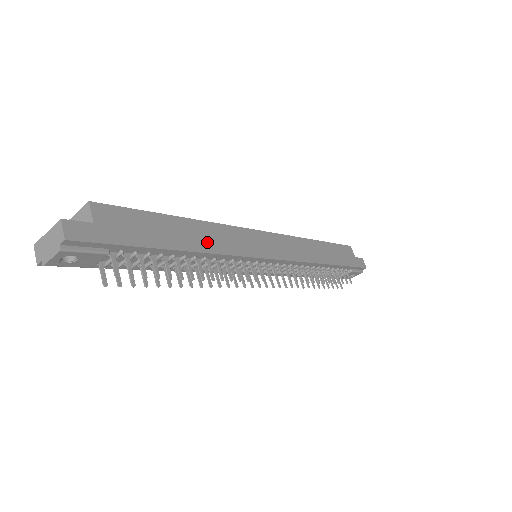
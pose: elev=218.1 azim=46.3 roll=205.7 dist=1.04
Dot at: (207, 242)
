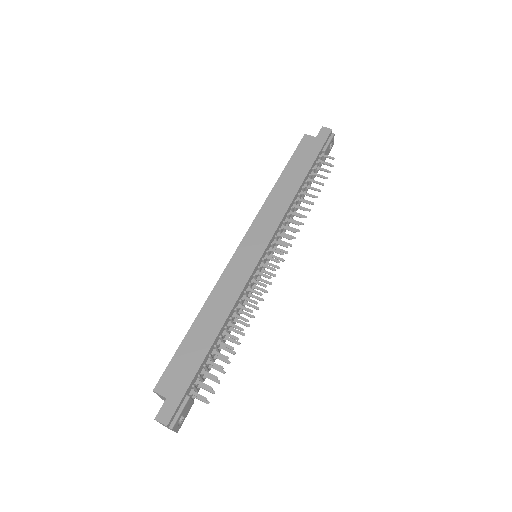
Dot at: (220, 312)
